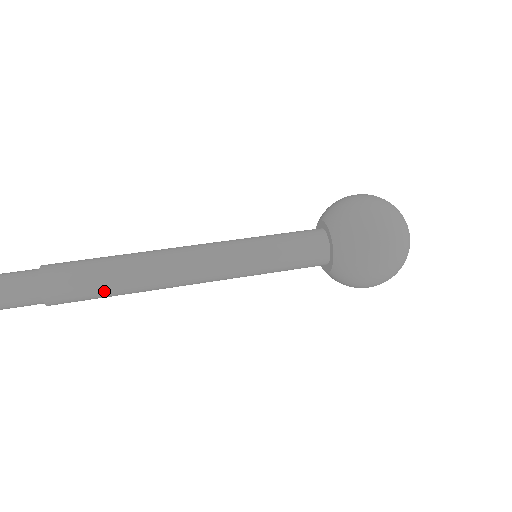
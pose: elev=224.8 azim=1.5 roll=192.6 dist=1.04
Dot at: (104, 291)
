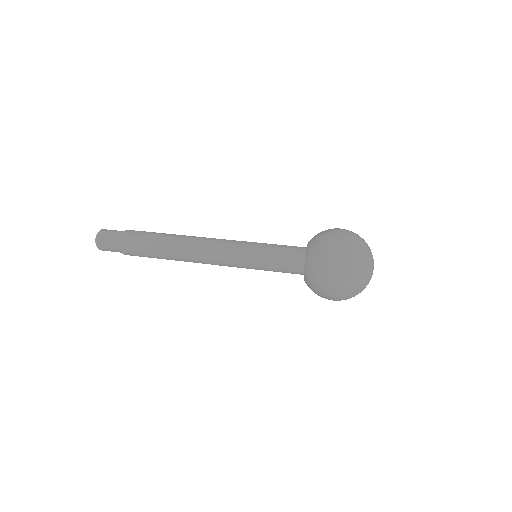
Dot at: occluded
